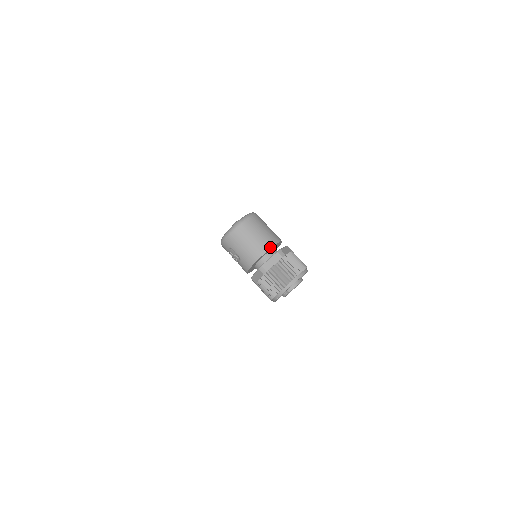
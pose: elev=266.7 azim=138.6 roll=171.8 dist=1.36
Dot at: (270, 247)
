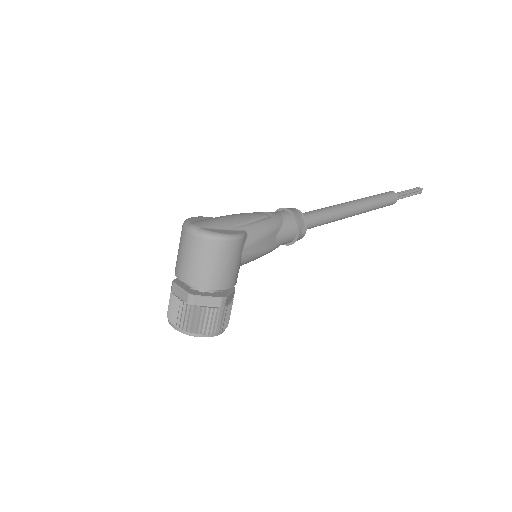
Dot at: (188, 283)
